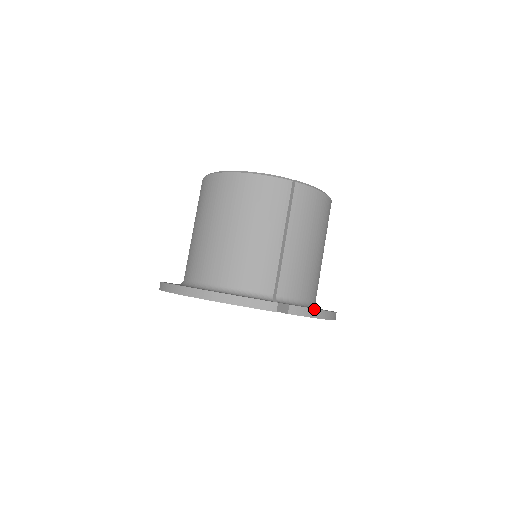
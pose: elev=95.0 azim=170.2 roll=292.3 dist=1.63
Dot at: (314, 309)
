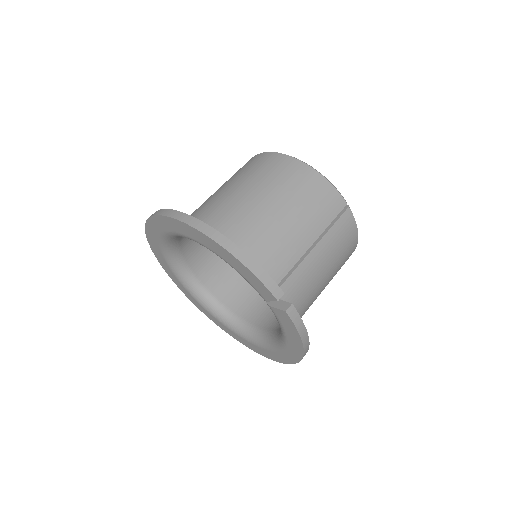
Dot at: (305, 327)
